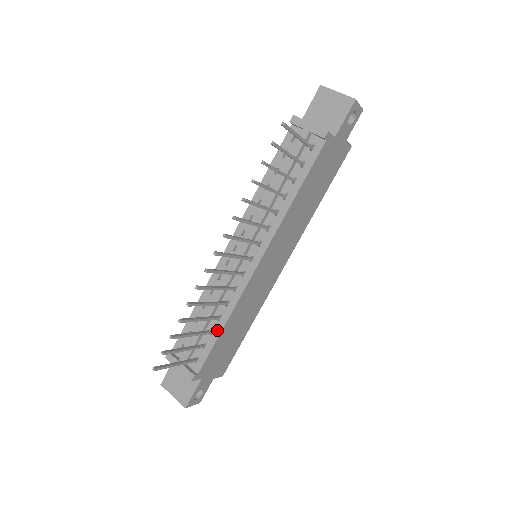
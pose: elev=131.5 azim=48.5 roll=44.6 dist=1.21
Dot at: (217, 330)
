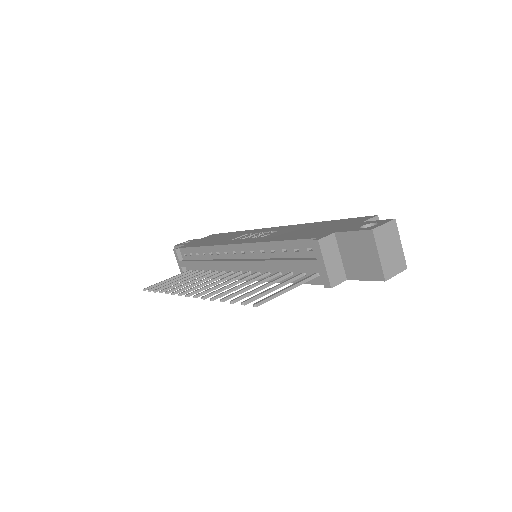
Dot at: occluded
